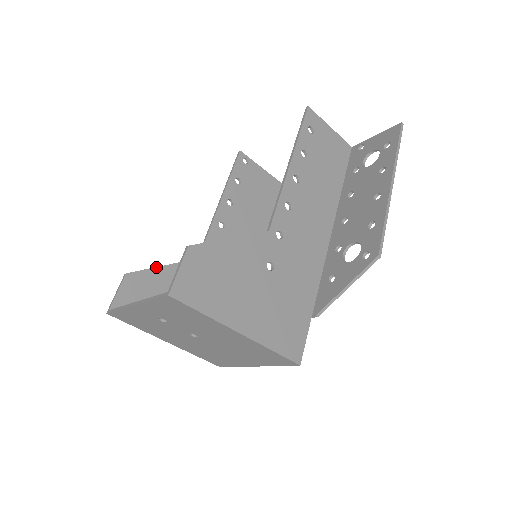
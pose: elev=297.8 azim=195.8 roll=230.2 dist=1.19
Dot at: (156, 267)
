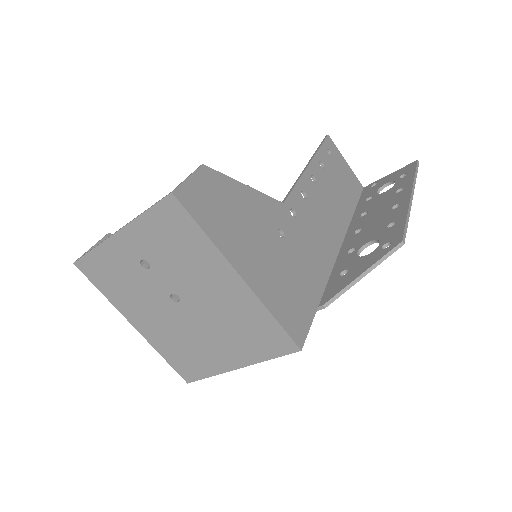
Dot at: occluded
